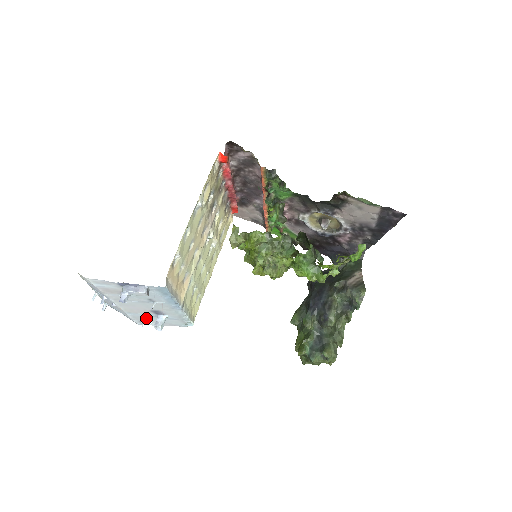
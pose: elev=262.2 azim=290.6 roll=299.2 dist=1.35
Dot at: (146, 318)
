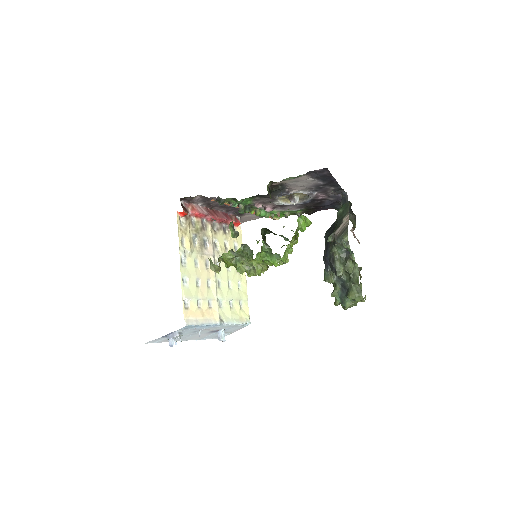
Dot at: (217, 335)
